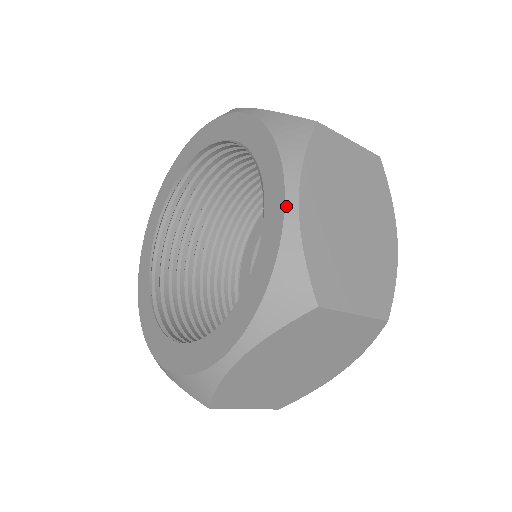
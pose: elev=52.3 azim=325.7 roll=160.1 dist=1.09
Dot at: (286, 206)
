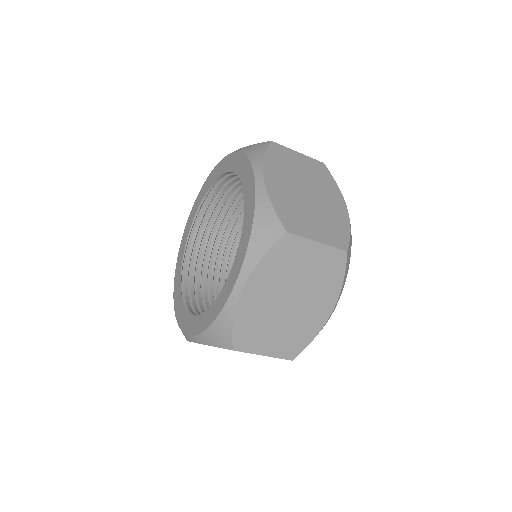
Dot at: (234, 289)
